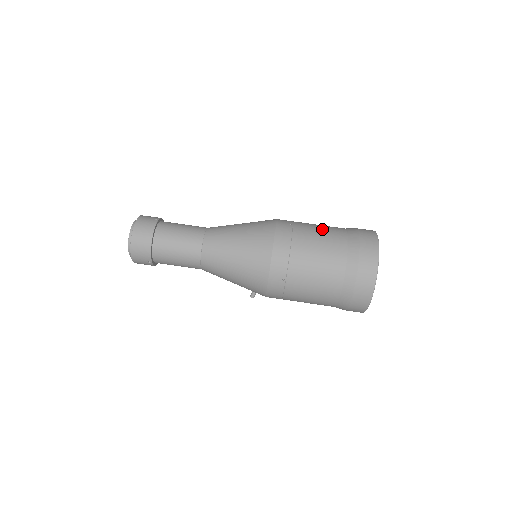
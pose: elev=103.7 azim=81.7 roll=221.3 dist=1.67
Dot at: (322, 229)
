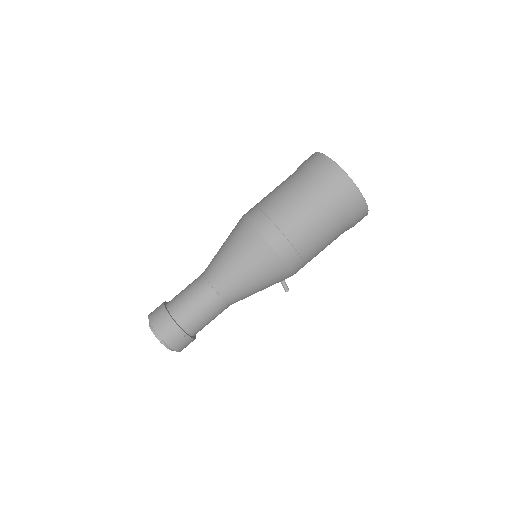
Dot at: (276, 187)
